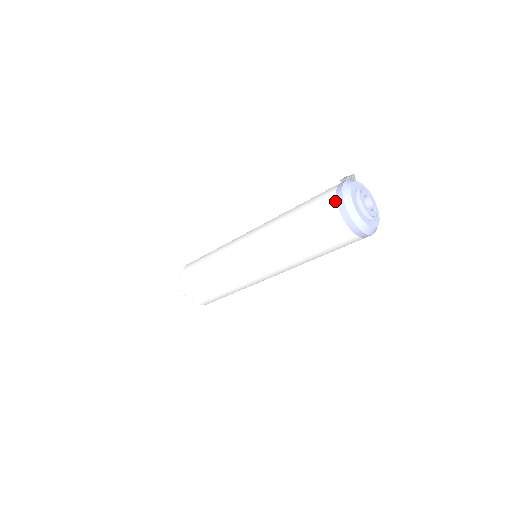
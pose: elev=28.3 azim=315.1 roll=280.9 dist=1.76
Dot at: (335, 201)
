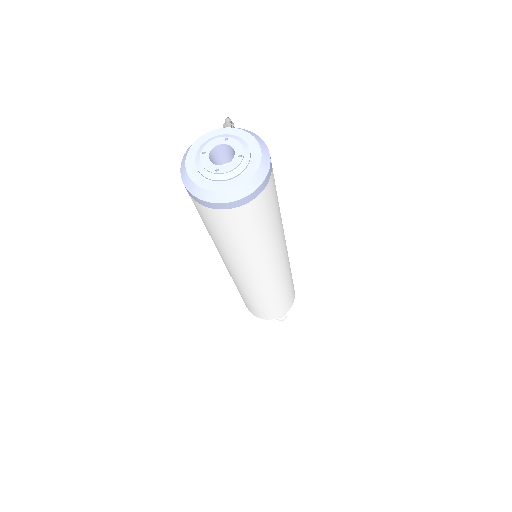
Dot at: occluded
